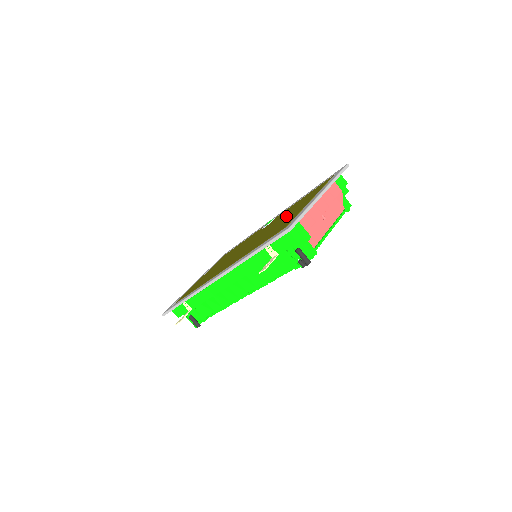
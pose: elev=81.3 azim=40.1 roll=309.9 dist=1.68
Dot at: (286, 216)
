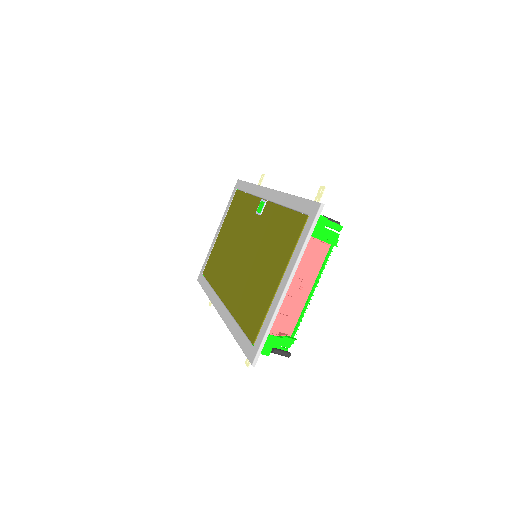
Dot at: (264, 265)
